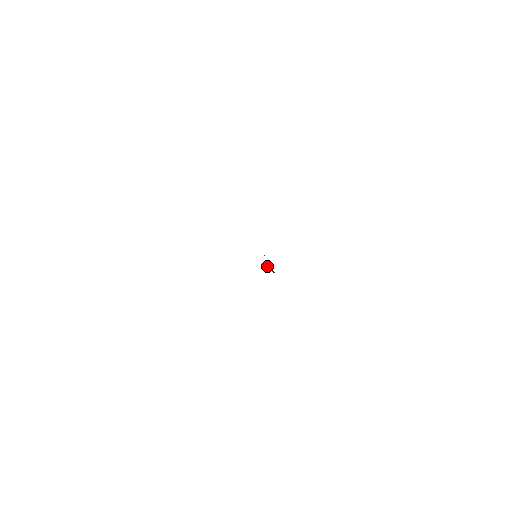
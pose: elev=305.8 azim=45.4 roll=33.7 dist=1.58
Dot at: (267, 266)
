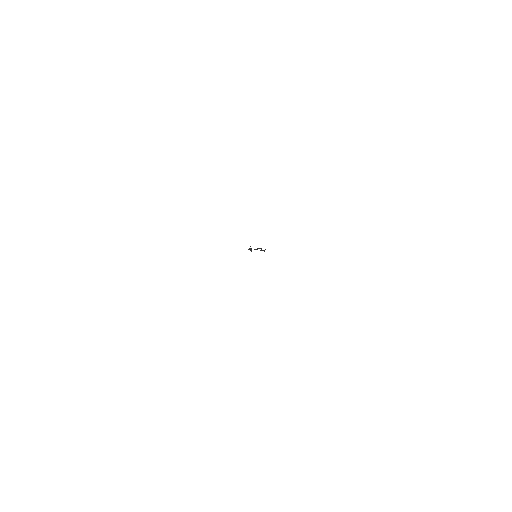
Dot at: occluded
